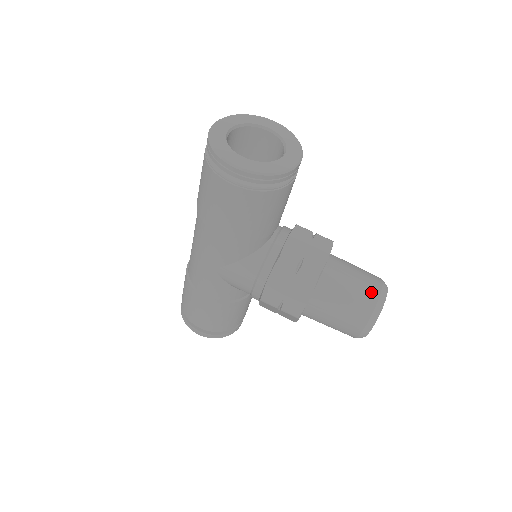
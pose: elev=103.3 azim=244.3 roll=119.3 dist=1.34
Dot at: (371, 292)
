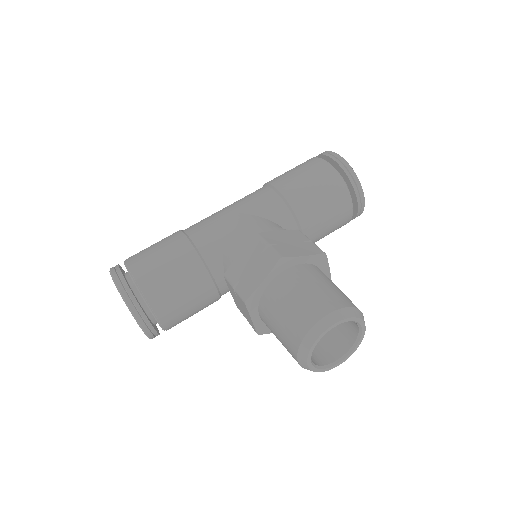
Dot at: occluded
